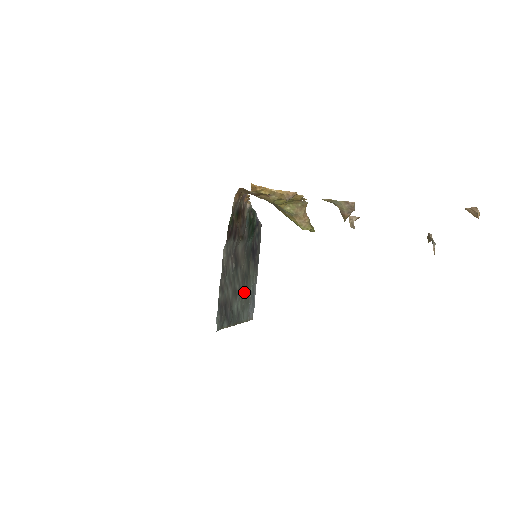
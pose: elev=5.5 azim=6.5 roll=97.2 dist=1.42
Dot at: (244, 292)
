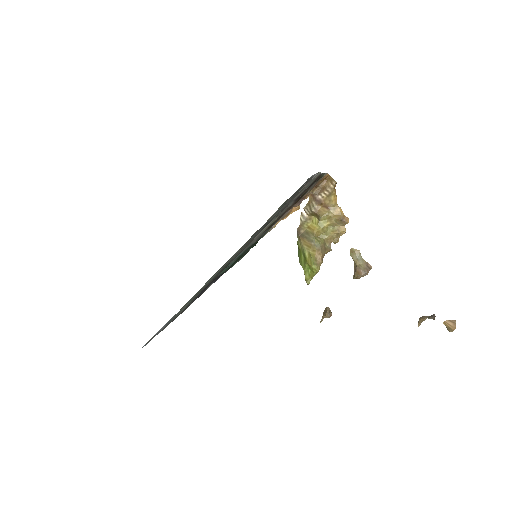
Dot at: (215, 275)
